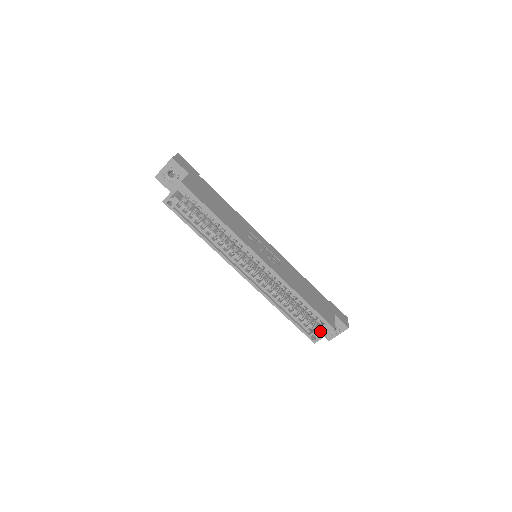
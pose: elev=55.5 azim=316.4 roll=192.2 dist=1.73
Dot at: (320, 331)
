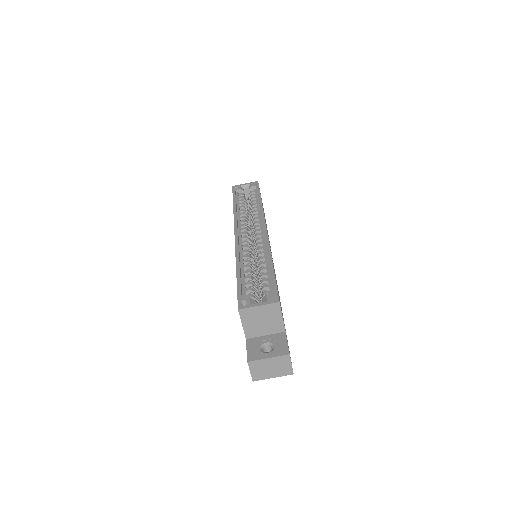
Dot at: (258, 303)
